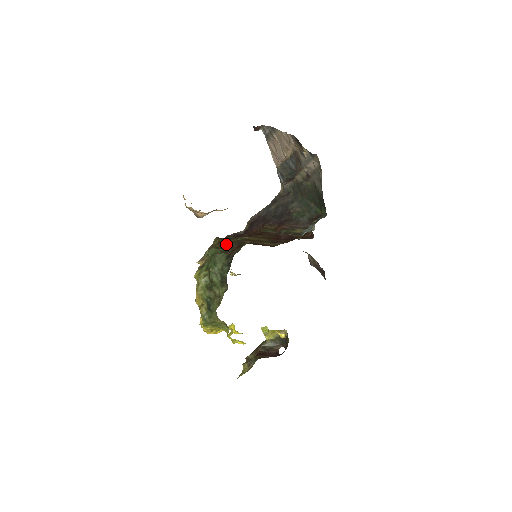
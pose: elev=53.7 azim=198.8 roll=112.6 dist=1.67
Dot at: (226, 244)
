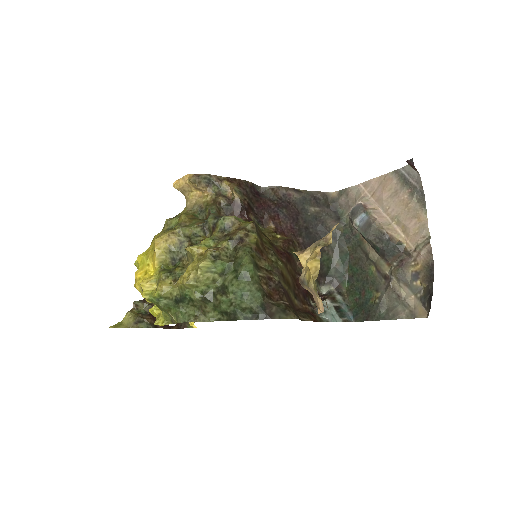
Dot at: (262, 258)
